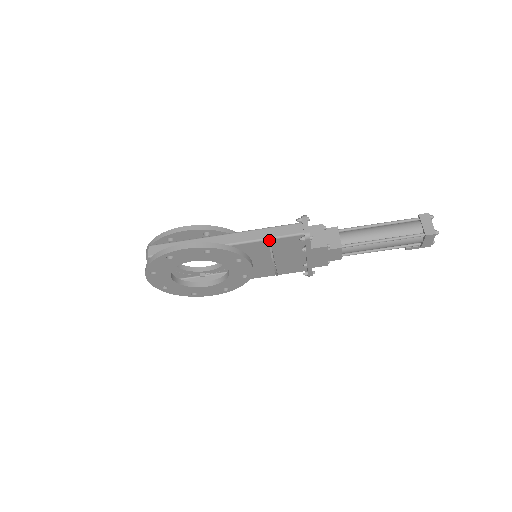
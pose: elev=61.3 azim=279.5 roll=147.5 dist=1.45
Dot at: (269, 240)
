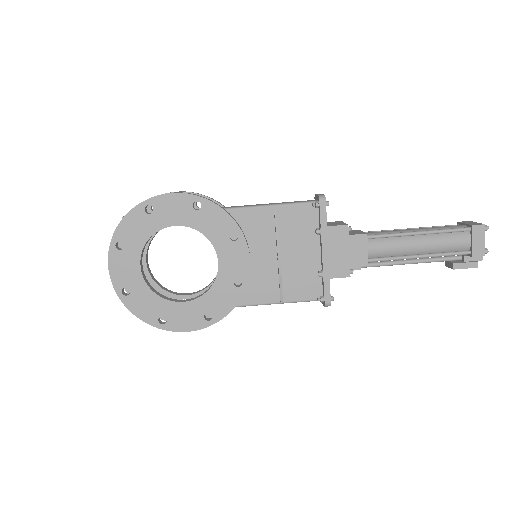
Dot at: (275, 206)
